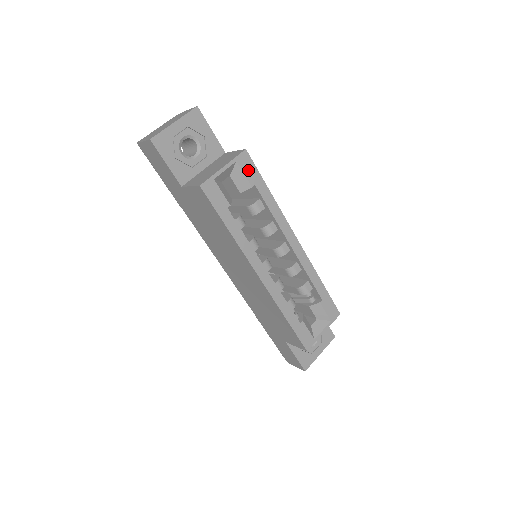
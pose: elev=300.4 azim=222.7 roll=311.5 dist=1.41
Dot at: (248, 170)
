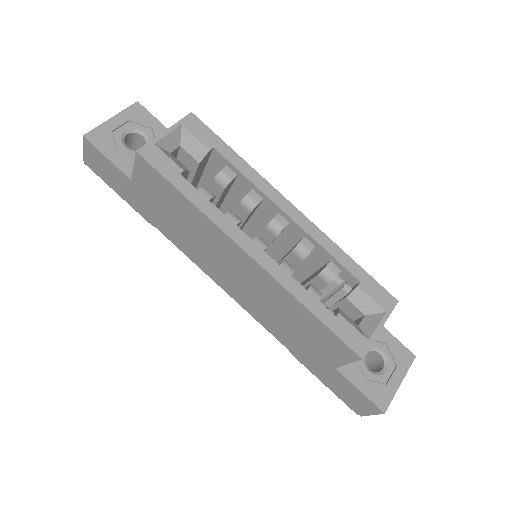
Dot at: (200, 133)
